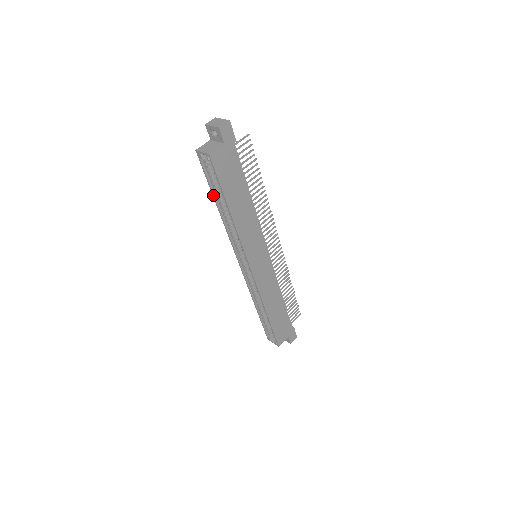
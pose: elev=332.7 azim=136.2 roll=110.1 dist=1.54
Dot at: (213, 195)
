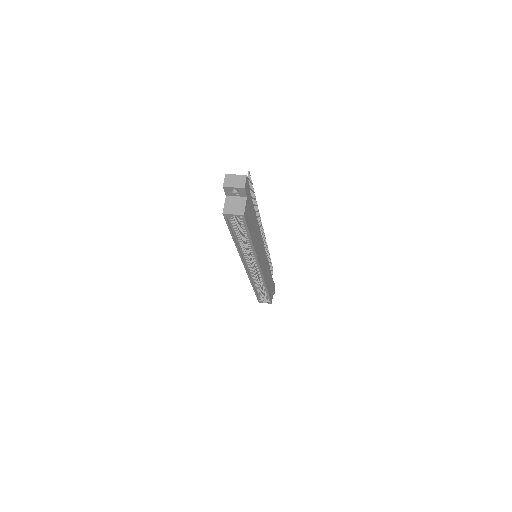
Dot at: (233, 237)
